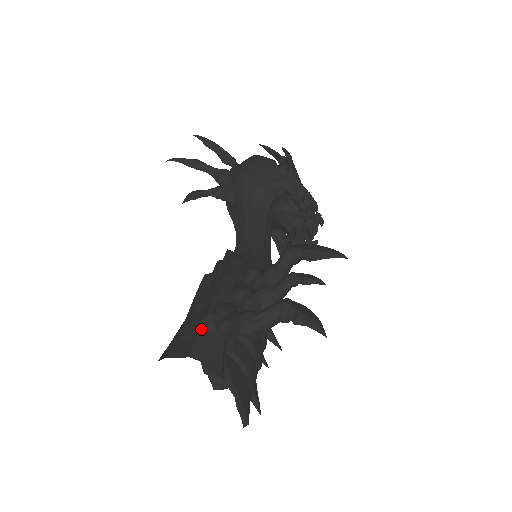
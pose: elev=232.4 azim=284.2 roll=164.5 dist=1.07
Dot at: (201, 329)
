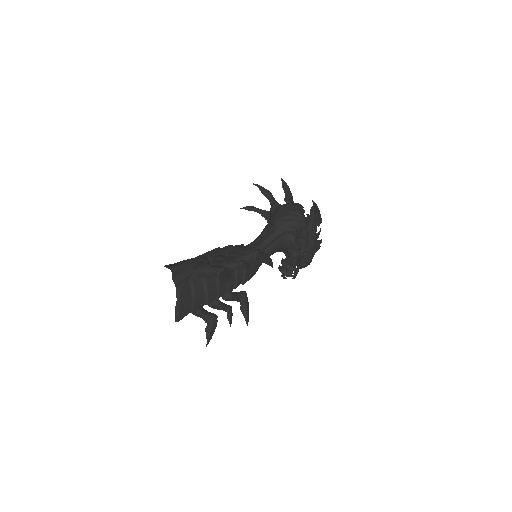
Dot at: (187, 263)
